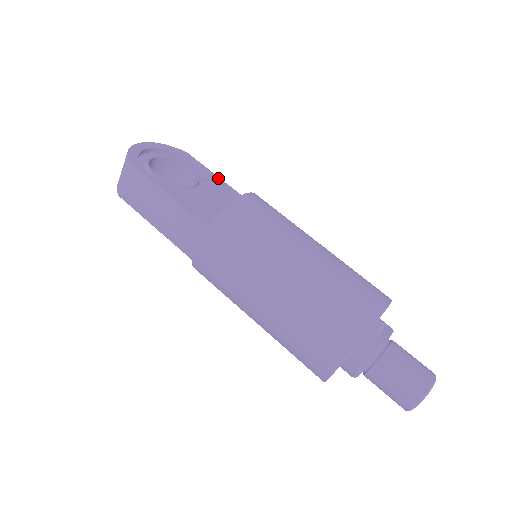
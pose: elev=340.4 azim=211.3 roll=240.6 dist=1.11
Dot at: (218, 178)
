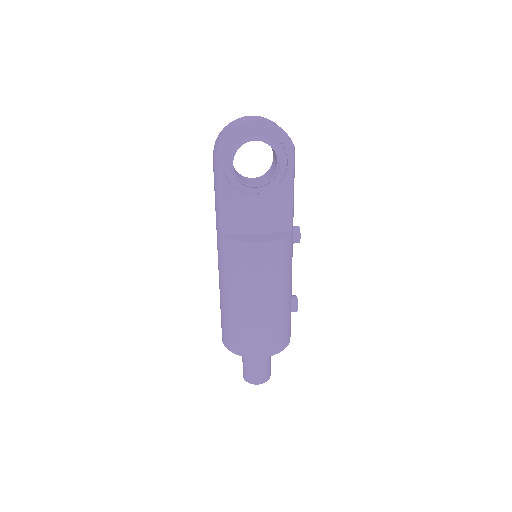
Dot at: (291, 188)
